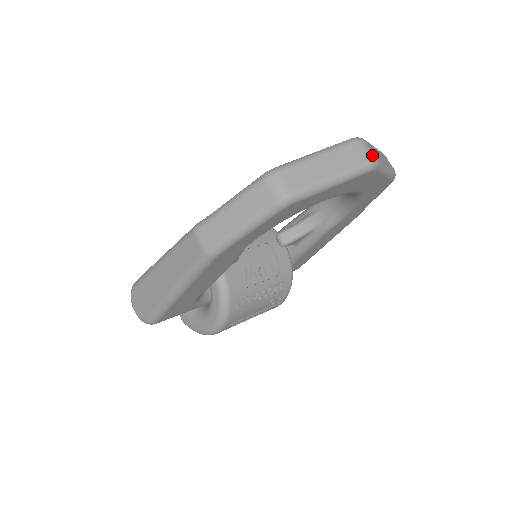
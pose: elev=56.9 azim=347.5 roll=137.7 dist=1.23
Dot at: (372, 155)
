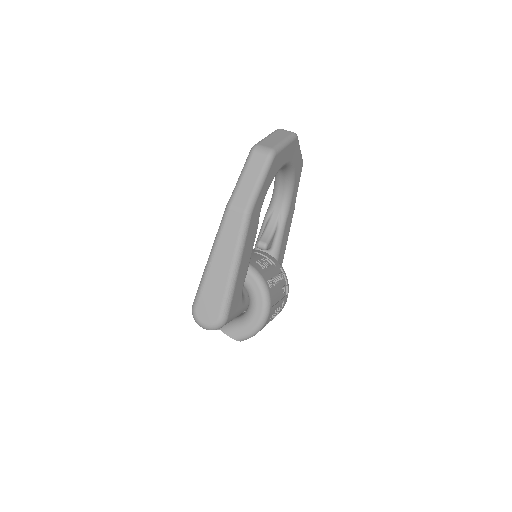
Dot at: occluded
